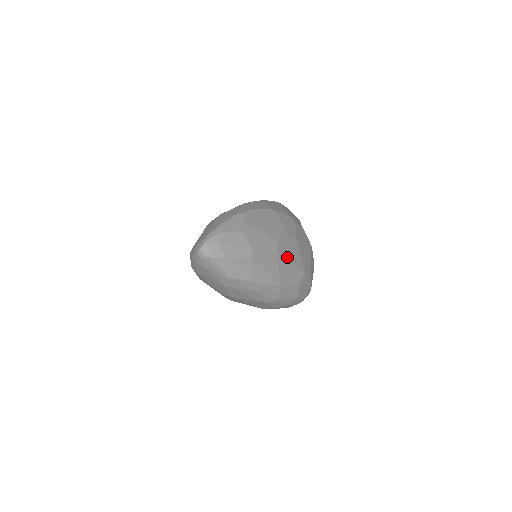
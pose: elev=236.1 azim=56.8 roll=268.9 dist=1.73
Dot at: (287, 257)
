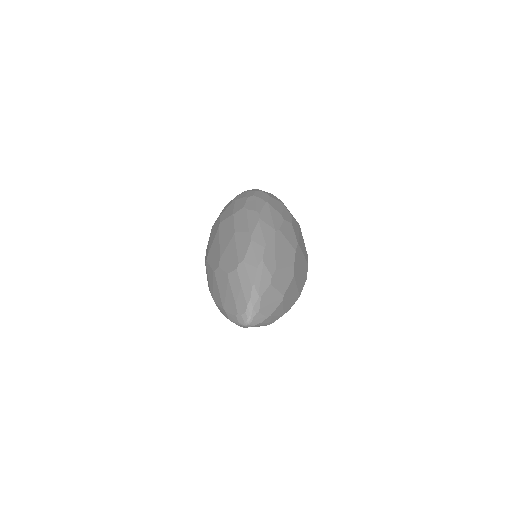
Dot at: (299, 270)
